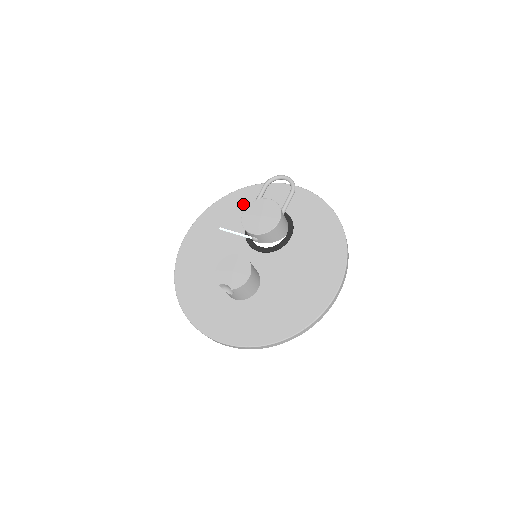
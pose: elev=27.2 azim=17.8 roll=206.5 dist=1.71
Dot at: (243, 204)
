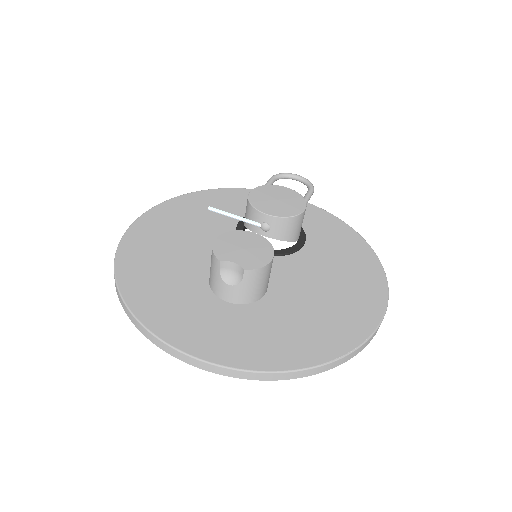
Dot at: (229, 202)
